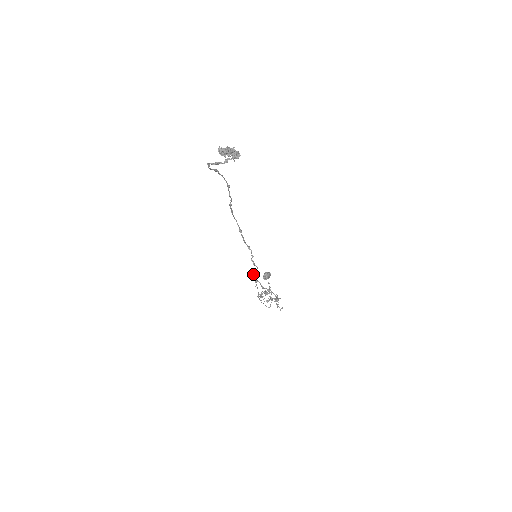
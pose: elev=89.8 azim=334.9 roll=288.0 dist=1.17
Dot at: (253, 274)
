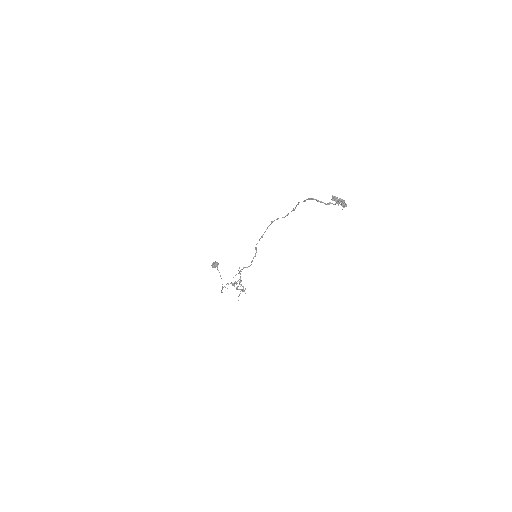
Dot at: occluded
